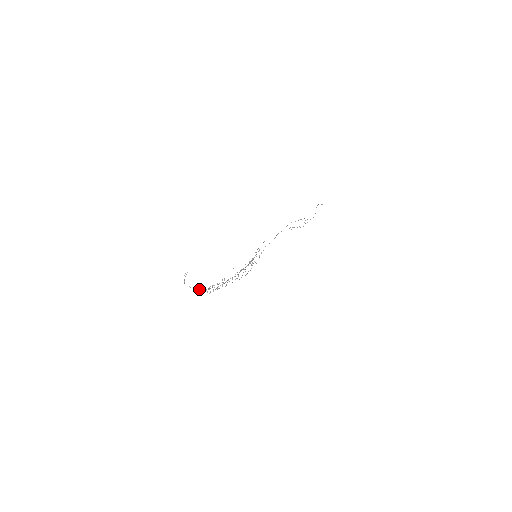
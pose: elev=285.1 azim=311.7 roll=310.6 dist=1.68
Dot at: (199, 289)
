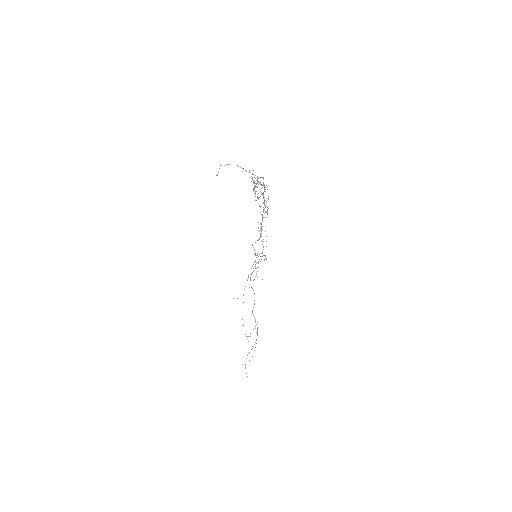
Dot at: (248, 172)
